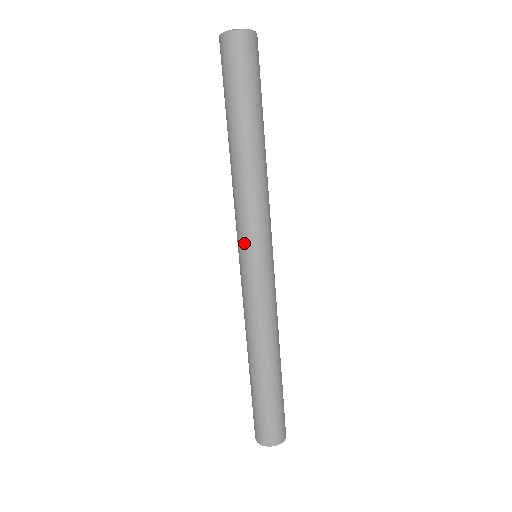
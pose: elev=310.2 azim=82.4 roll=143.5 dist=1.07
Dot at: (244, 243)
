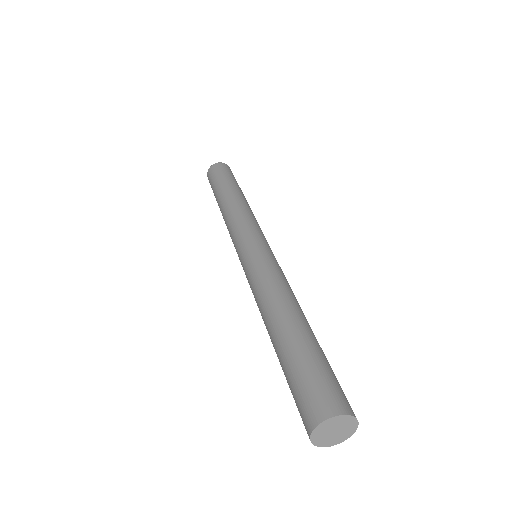
Dot at: (242, 237)
